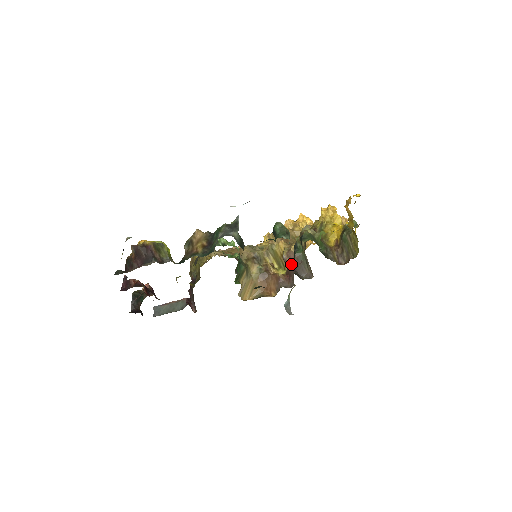
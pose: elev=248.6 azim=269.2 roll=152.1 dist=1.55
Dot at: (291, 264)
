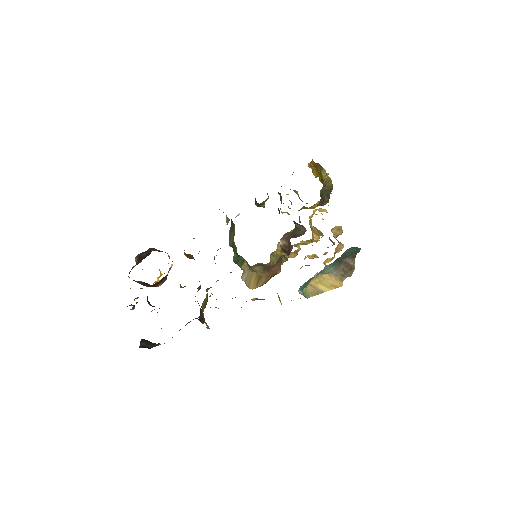
Dot at: (287, 241)
